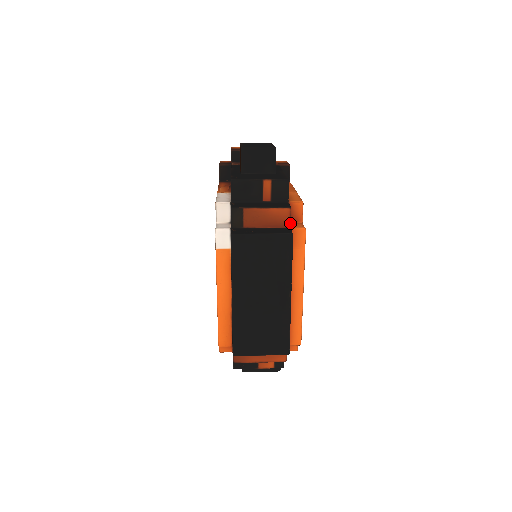
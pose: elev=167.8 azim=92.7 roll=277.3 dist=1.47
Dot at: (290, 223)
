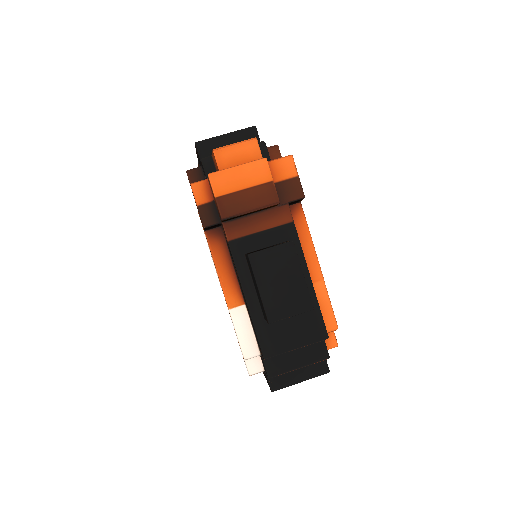
Dot at: occluded
